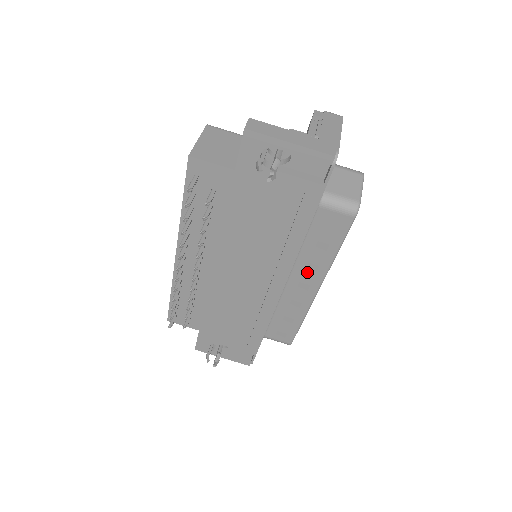
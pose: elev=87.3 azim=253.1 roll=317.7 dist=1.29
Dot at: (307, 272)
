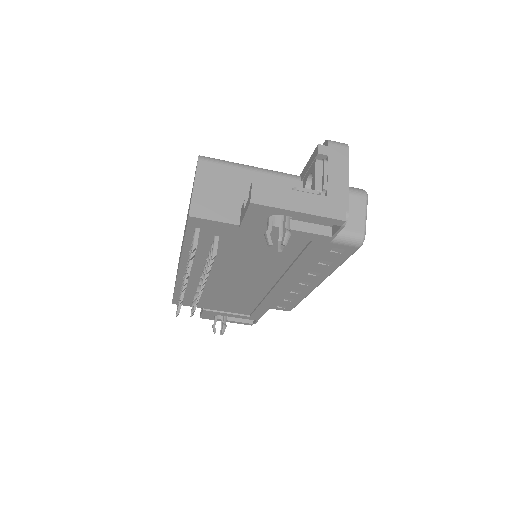
Dot at: (309, 276)
